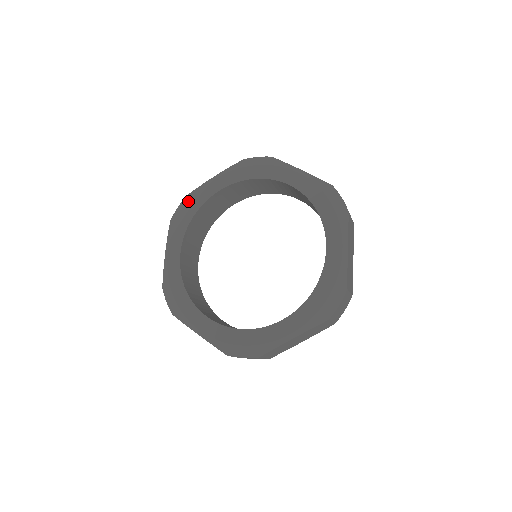
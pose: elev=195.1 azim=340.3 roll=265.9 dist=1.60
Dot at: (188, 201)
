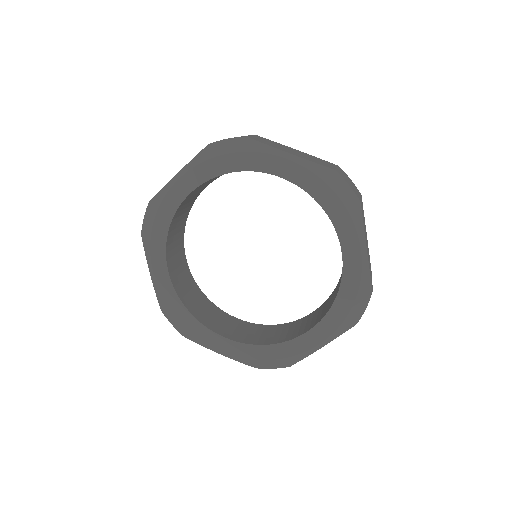
Dot at: (242, 149)
